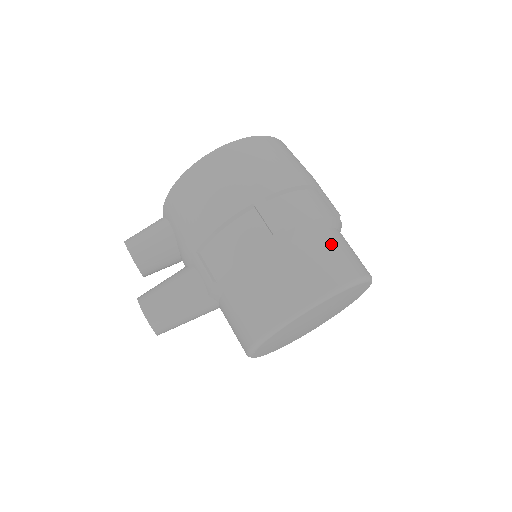
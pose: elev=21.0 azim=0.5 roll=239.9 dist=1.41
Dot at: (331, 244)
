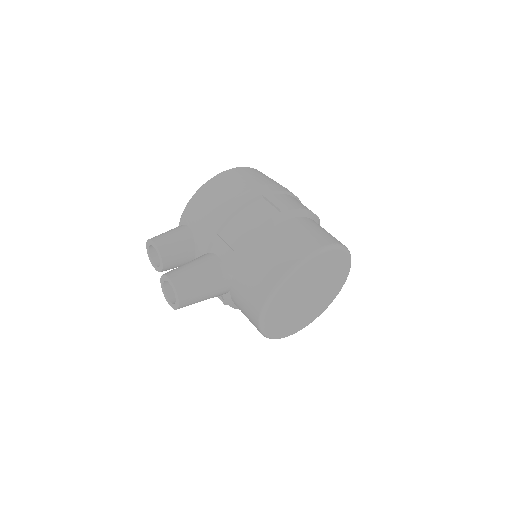
Dot at: (320, 226)
